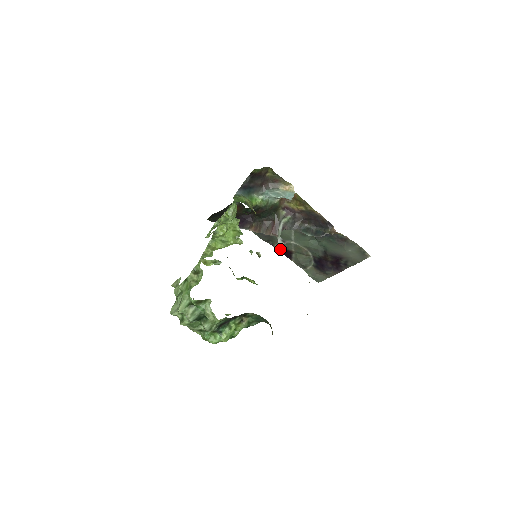
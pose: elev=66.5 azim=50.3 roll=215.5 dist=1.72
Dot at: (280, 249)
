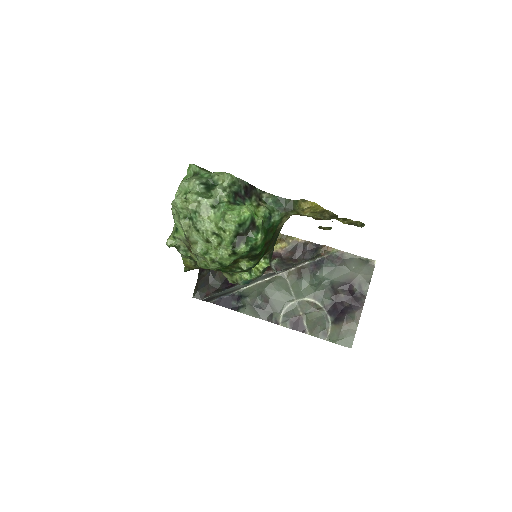
Dot at: (287, 323)
